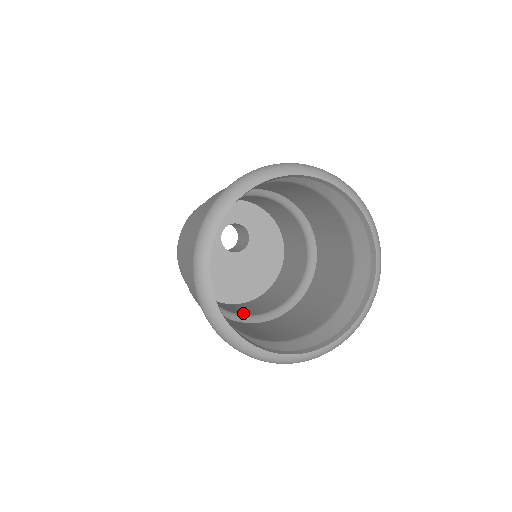
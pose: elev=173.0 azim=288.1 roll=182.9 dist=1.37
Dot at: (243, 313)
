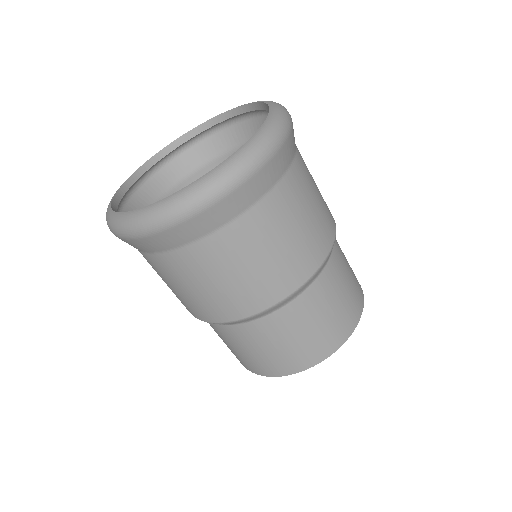
Dot at: occluded
